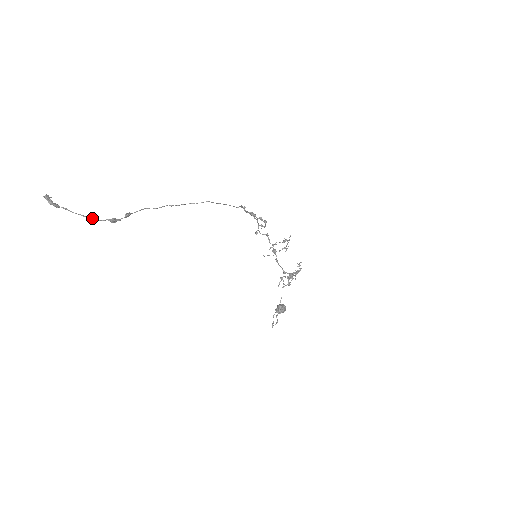
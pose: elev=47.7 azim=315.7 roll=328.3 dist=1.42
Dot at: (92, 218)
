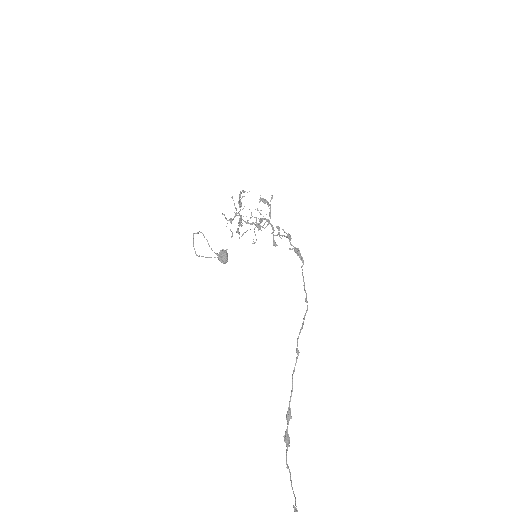
Dot at: (288, 467)
